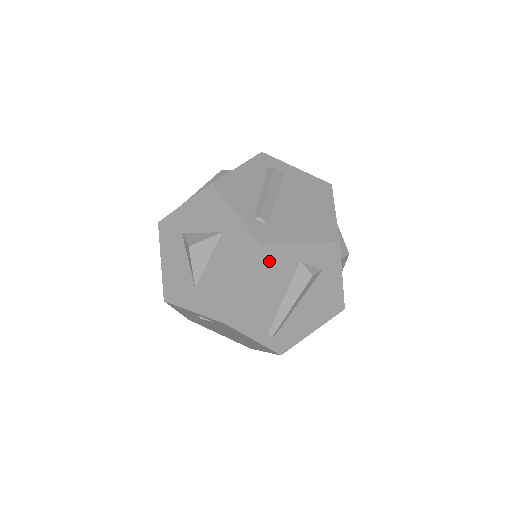
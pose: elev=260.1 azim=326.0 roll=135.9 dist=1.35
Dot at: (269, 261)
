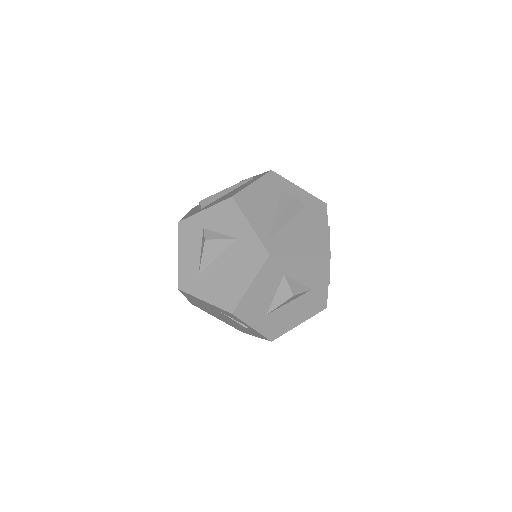
Dot at: occluded
